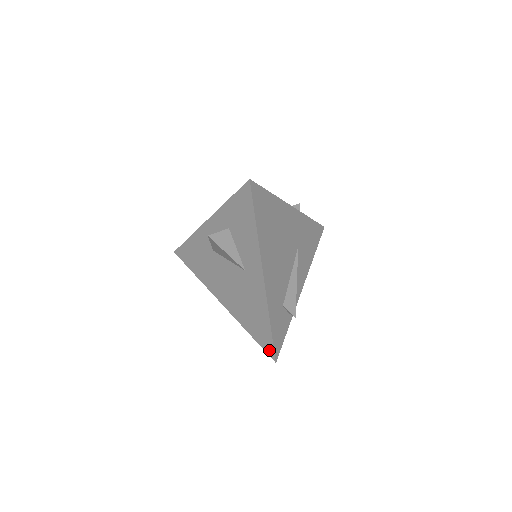
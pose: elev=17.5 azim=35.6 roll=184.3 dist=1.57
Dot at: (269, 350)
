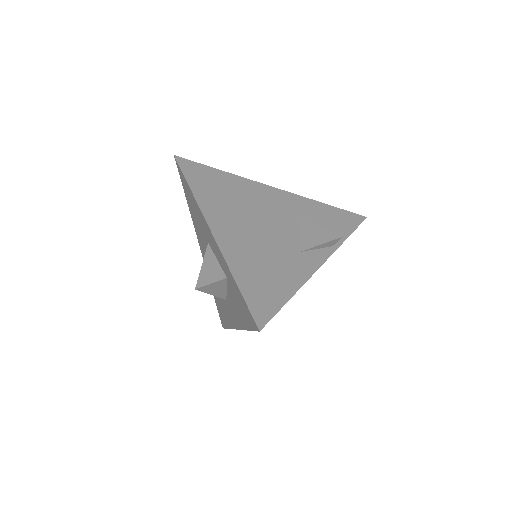
Dot at: (222, 321)
